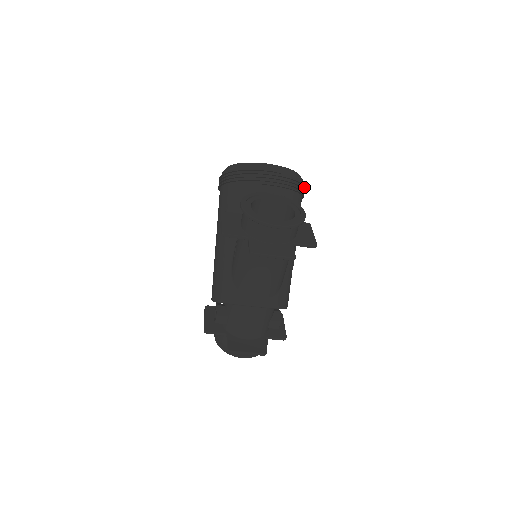
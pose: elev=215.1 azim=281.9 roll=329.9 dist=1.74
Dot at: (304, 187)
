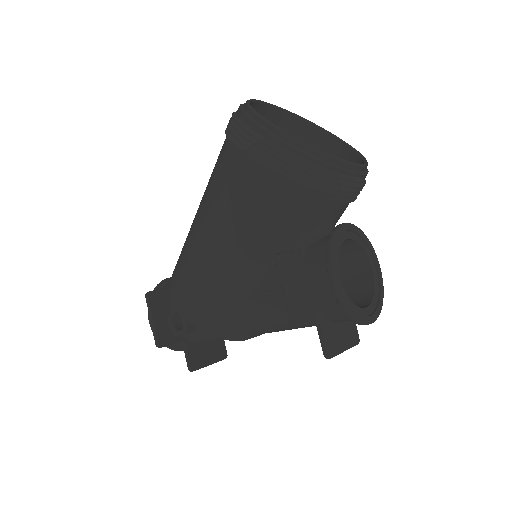
Dot at: occluded
